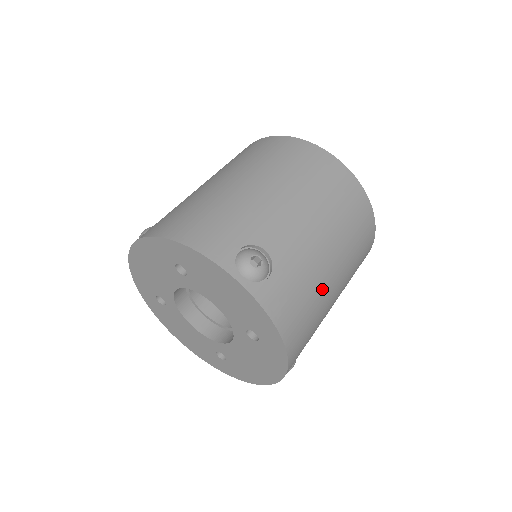
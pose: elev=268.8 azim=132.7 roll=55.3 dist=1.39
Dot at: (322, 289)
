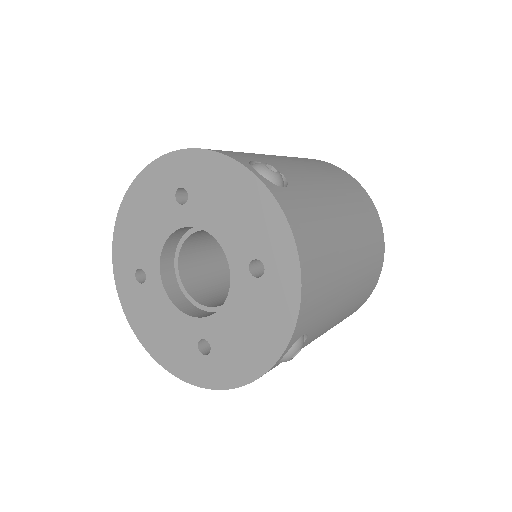
Dot at: (338, 244)
